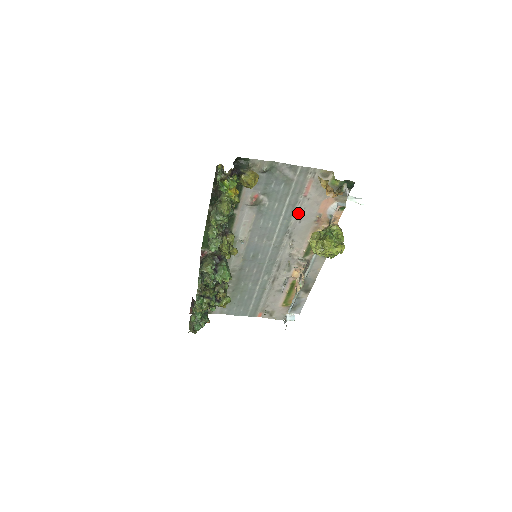
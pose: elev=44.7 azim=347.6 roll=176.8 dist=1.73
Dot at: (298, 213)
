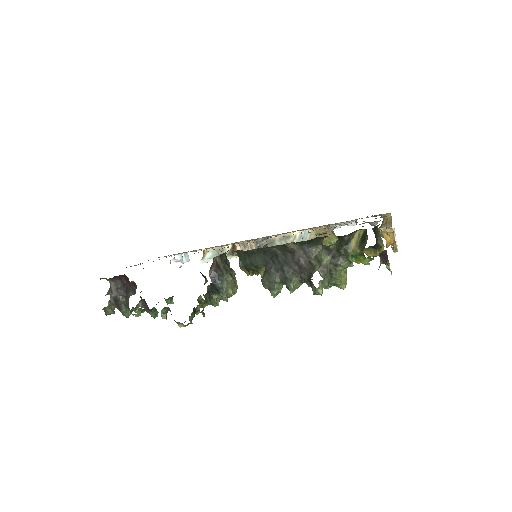
Dot at: occluded
